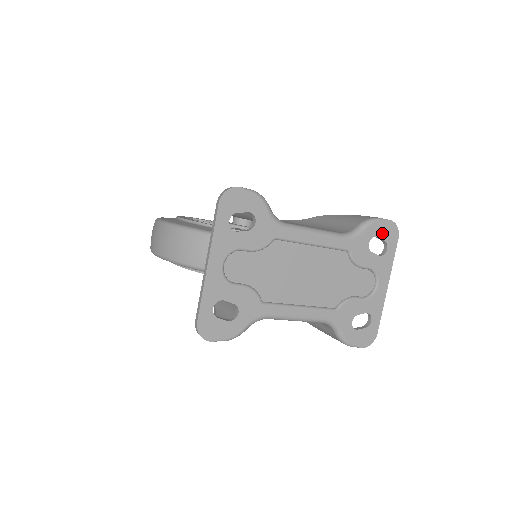
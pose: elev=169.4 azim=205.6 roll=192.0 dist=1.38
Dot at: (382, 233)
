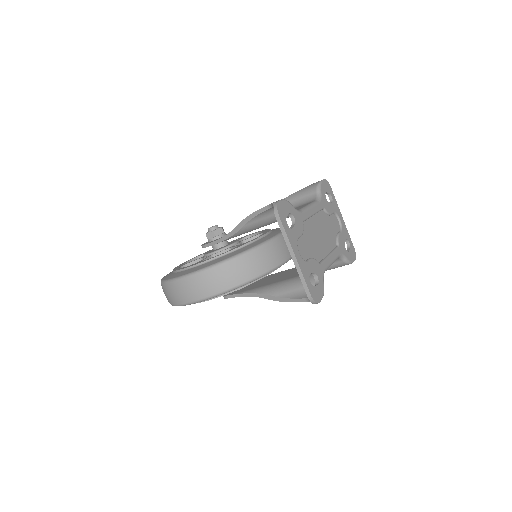
Dot at: (326, 189)
